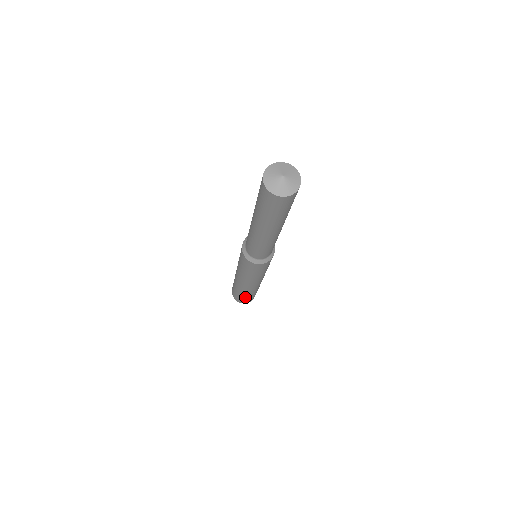
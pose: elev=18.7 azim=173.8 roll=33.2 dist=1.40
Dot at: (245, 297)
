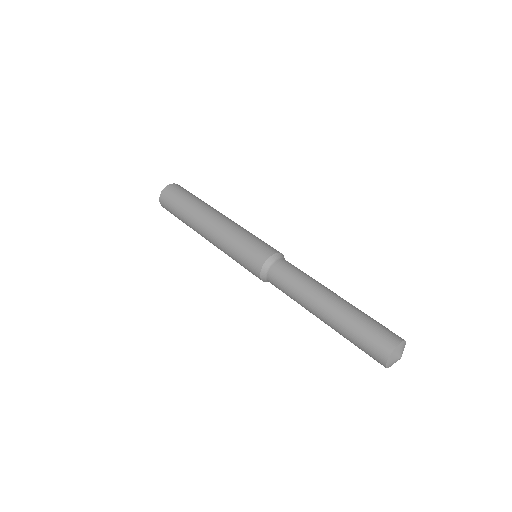
Dot at: occluded
